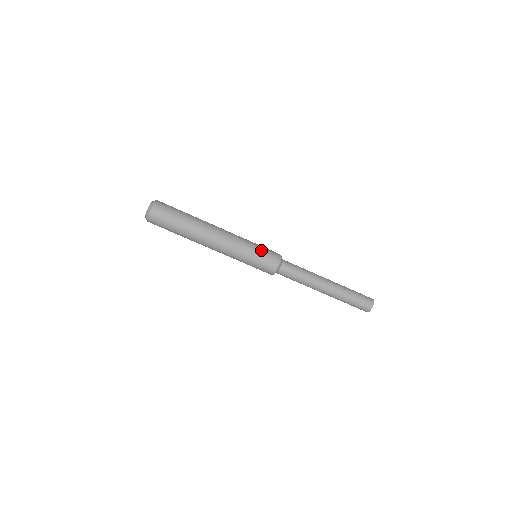
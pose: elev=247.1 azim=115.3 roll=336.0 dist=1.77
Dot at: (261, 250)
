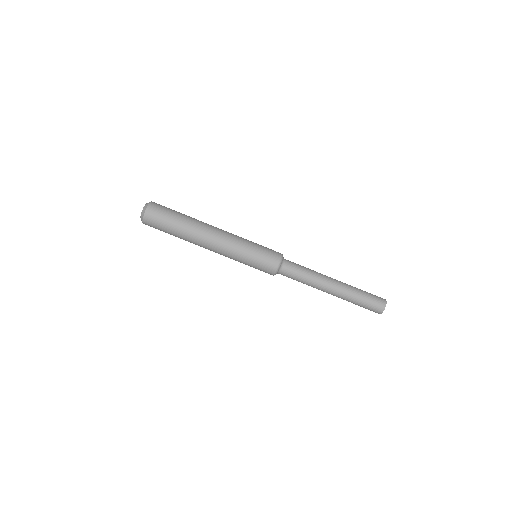
Dot at: (260, 249)
